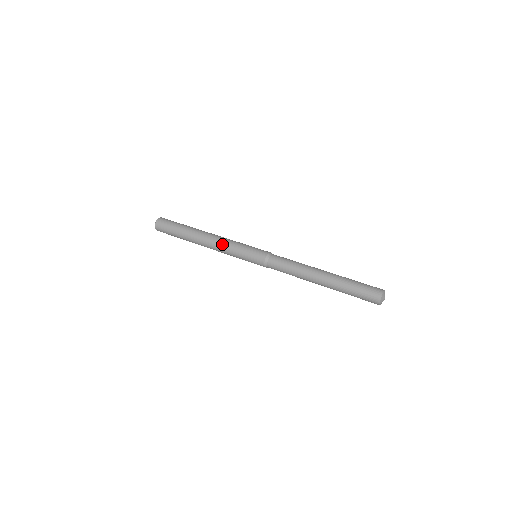
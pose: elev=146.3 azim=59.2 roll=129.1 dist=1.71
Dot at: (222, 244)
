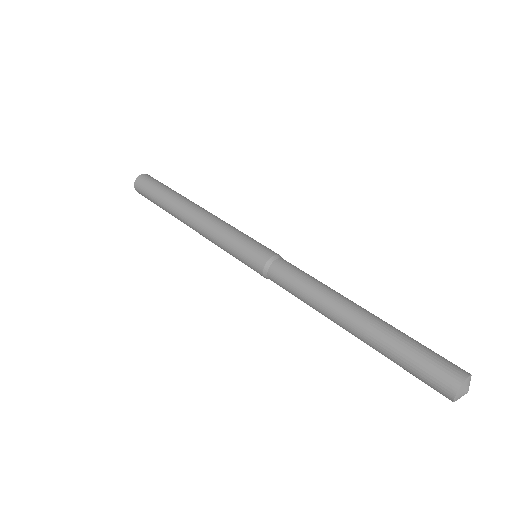
Dot at: (211, 225)
